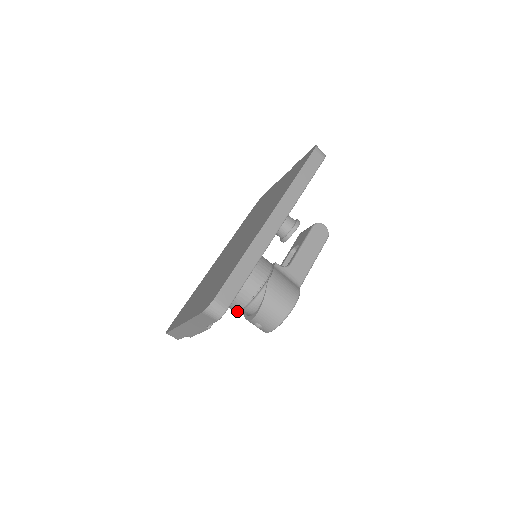
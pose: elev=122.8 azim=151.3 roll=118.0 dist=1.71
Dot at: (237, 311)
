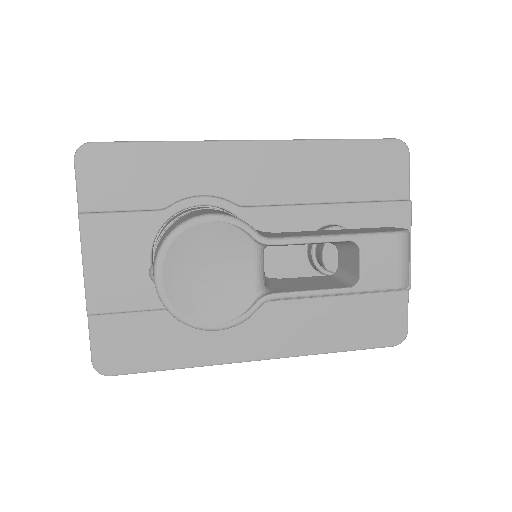
Dot at: occluded
